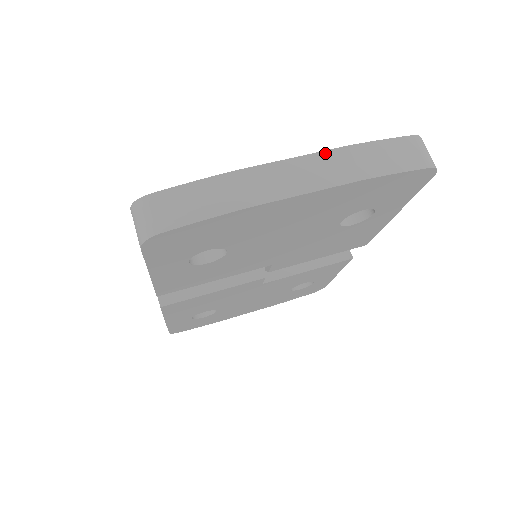
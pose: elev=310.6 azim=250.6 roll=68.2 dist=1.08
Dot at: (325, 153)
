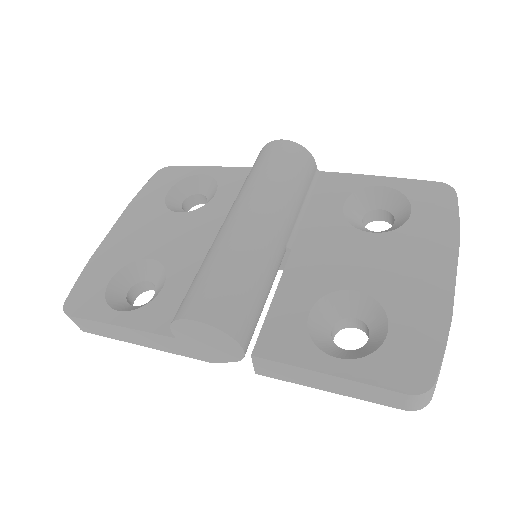
Dot at: occluded
